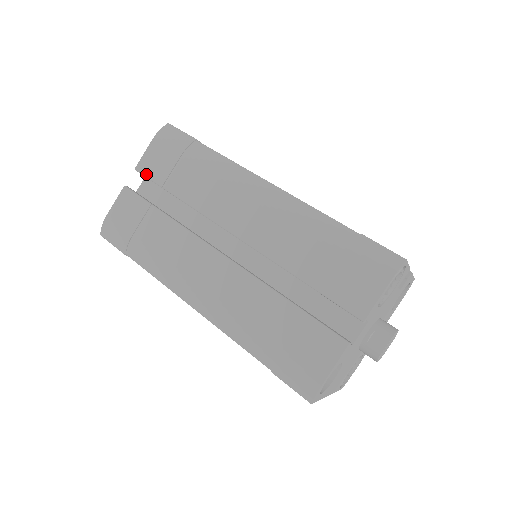
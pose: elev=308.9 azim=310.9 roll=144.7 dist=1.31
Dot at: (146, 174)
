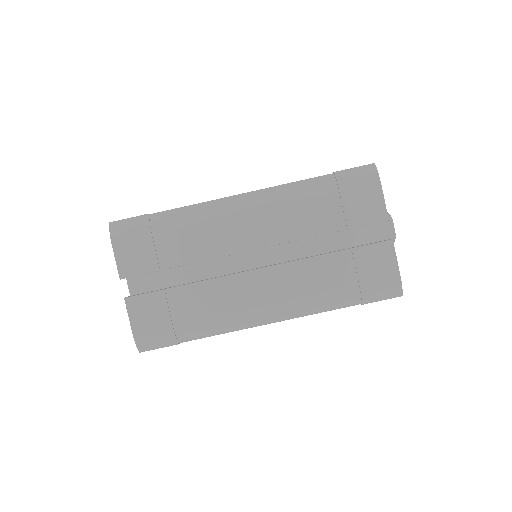
Dot at: (135, 273)
